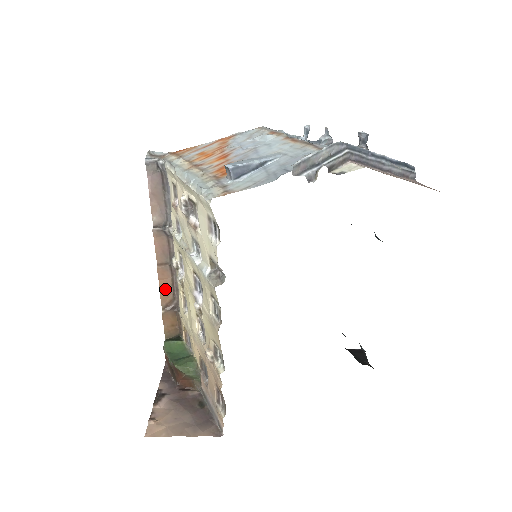
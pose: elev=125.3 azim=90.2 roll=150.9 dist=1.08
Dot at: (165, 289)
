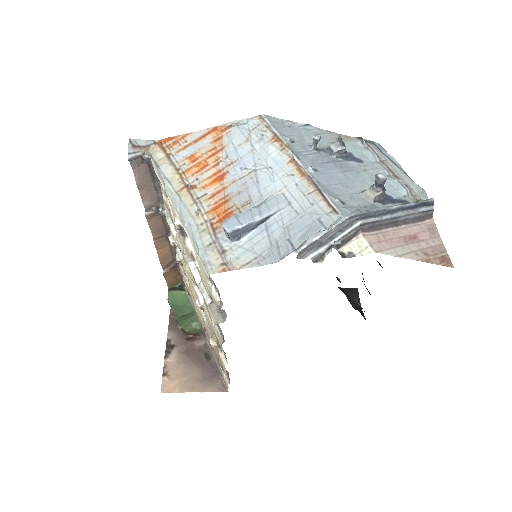
Dot at: (164, 255)
